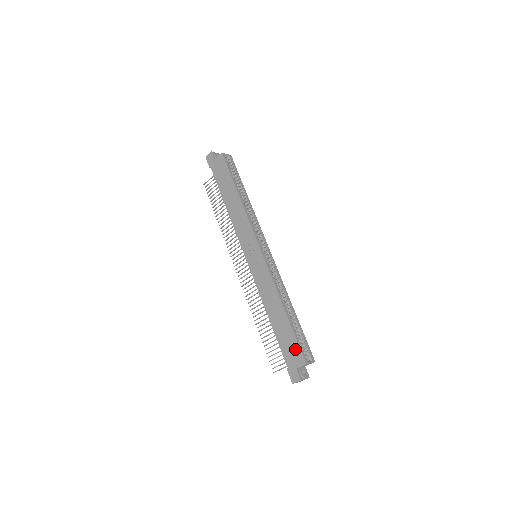
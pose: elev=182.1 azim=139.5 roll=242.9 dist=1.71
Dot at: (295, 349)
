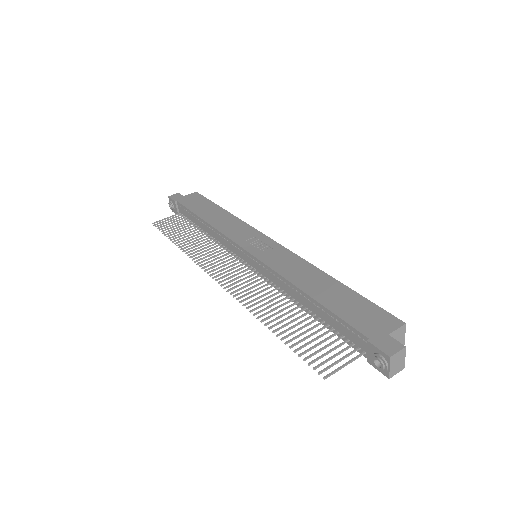
Dot at: (374, 312)
